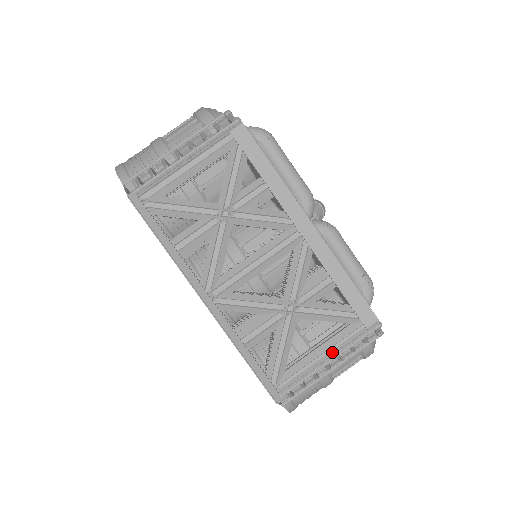
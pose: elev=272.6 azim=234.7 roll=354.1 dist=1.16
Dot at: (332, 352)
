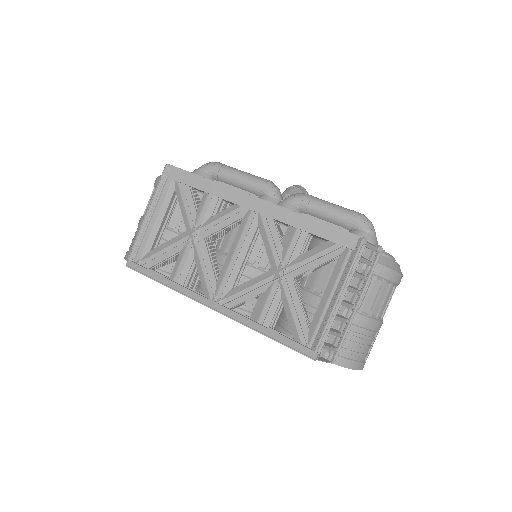
Dot at: (337, 288)
